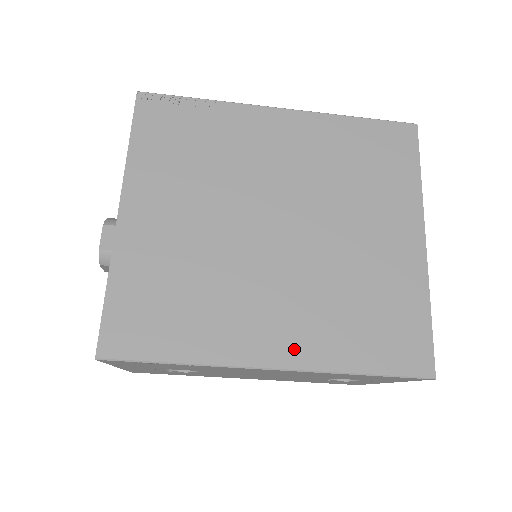
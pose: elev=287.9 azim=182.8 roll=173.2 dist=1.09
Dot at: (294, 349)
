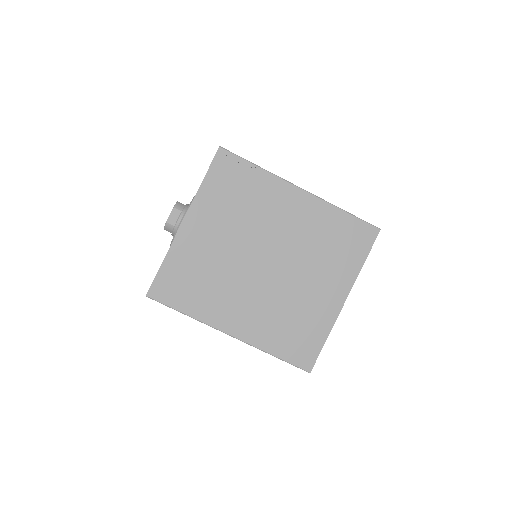
Dot at: (245, 330)
